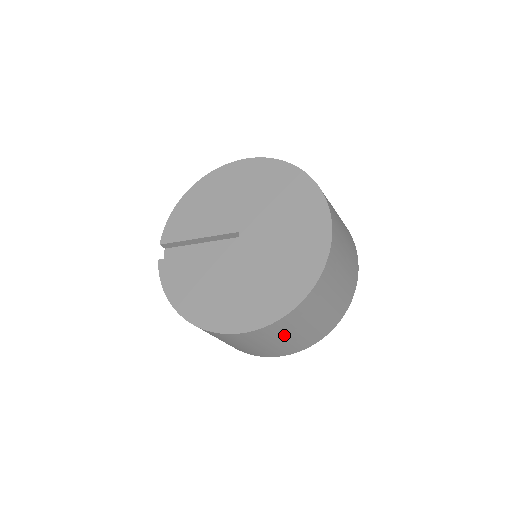
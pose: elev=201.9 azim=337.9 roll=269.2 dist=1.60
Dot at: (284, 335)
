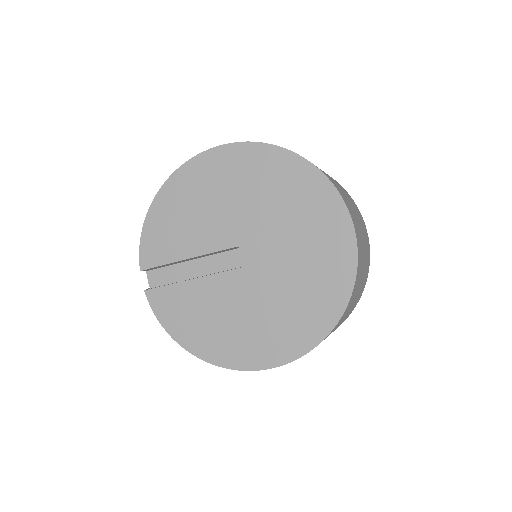
Dot at: occluded
